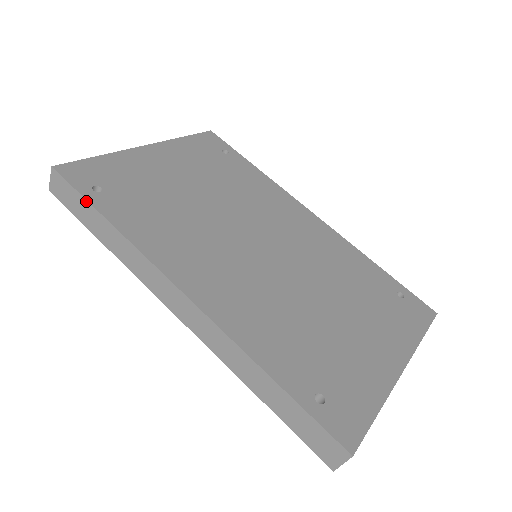
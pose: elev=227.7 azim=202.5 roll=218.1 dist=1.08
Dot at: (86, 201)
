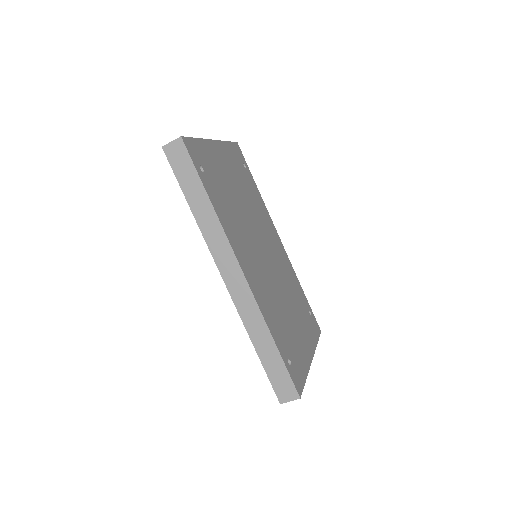
Dot at: (198, 176)
